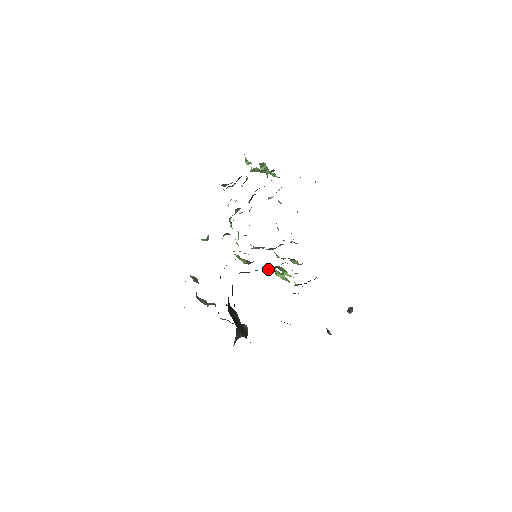
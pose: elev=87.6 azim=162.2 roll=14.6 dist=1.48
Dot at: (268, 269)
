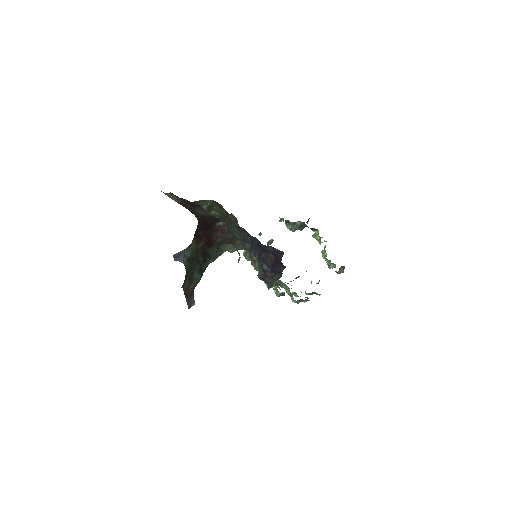
Dot at: (253, 266)
